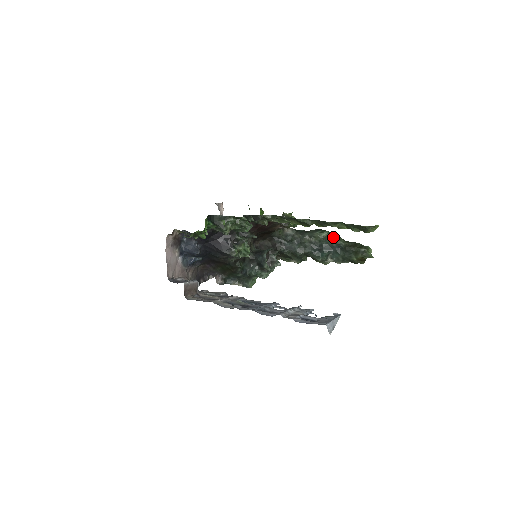
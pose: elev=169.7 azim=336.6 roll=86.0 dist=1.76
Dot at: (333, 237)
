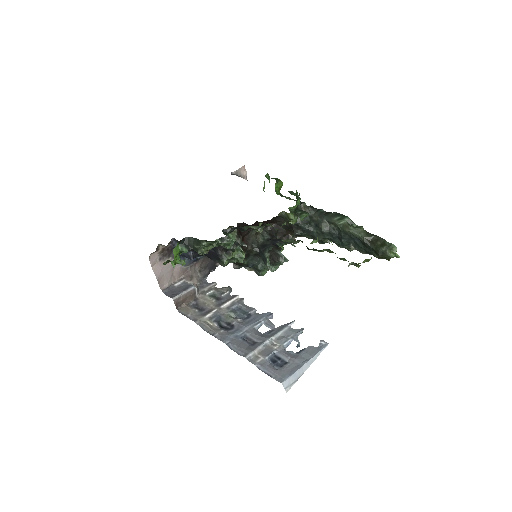
Dot at: (350, 229)
